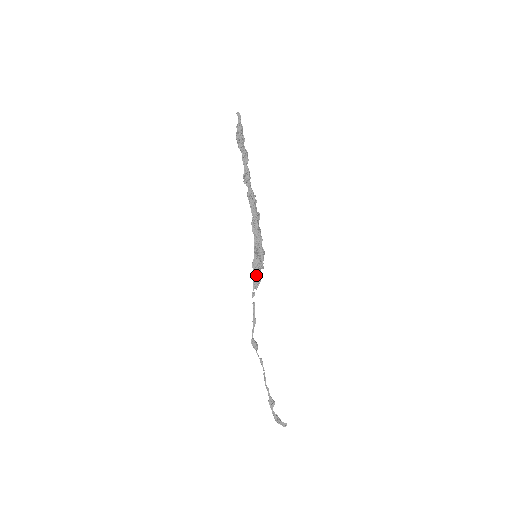
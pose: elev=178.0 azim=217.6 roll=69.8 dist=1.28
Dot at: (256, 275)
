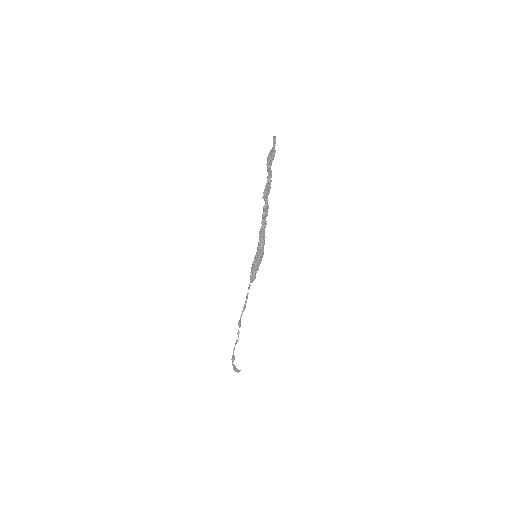
Dot at: (254, 272)
